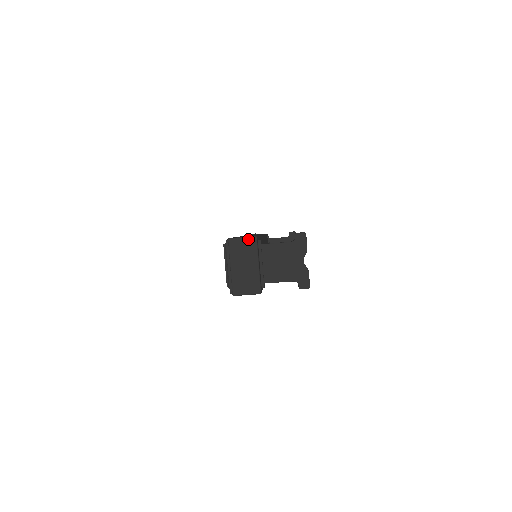
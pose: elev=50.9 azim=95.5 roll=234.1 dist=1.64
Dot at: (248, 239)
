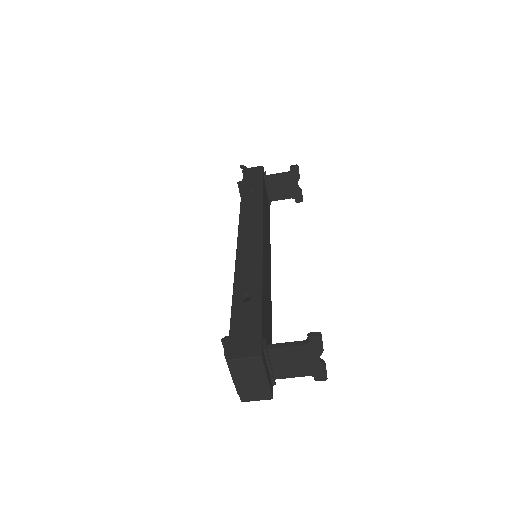
Dot at: (251, 360)
